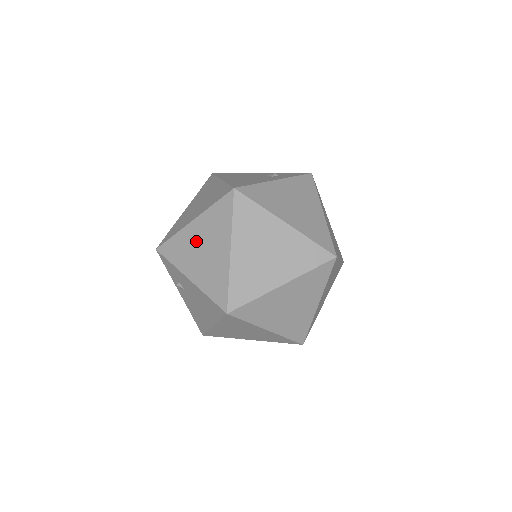
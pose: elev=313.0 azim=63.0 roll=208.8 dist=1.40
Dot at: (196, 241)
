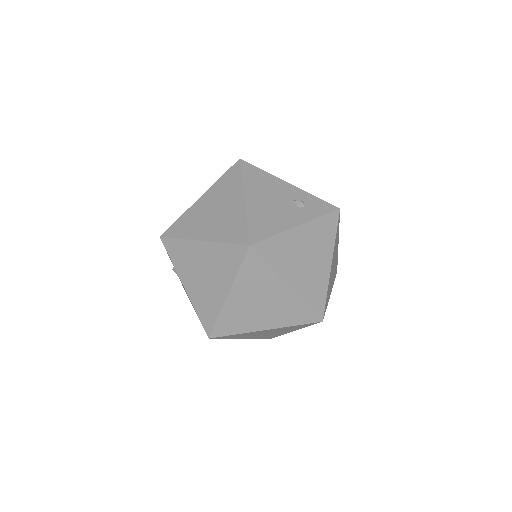
Dot at: (199, 262)
